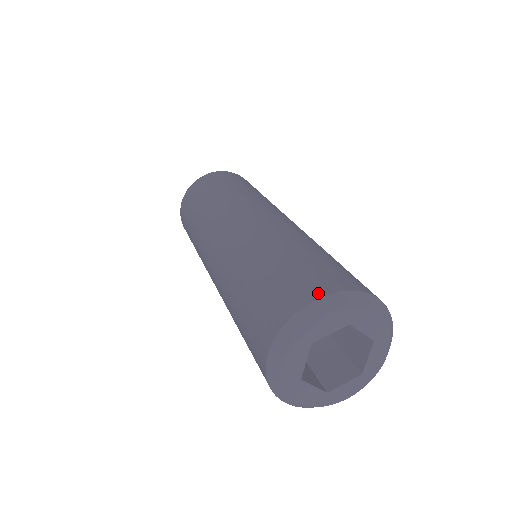
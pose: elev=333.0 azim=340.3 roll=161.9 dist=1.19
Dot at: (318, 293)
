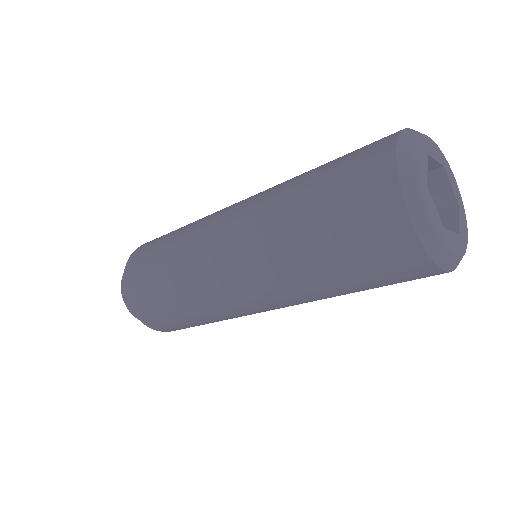
Dot at: (389, 146)
